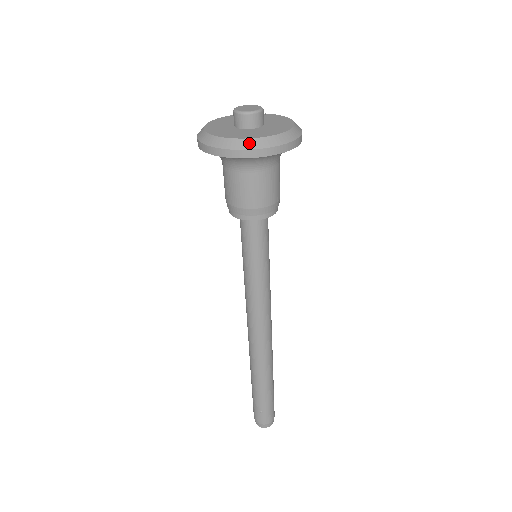
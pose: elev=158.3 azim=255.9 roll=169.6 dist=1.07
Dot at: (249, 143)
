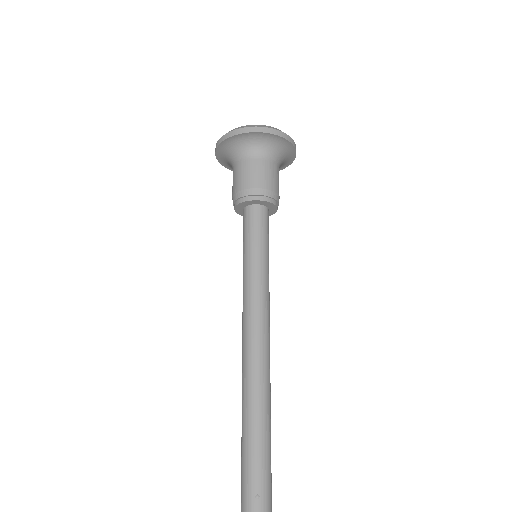
Dot at: (268, 126)
